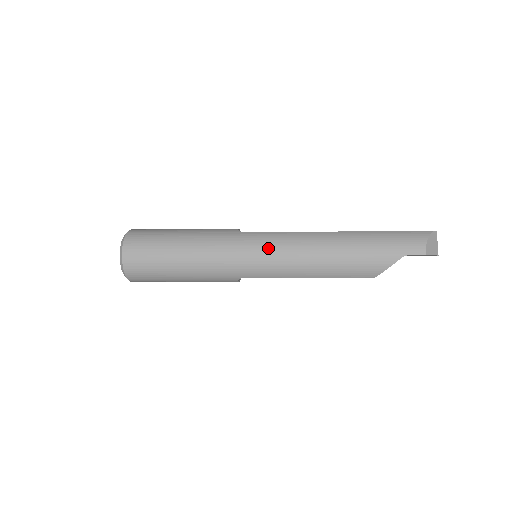
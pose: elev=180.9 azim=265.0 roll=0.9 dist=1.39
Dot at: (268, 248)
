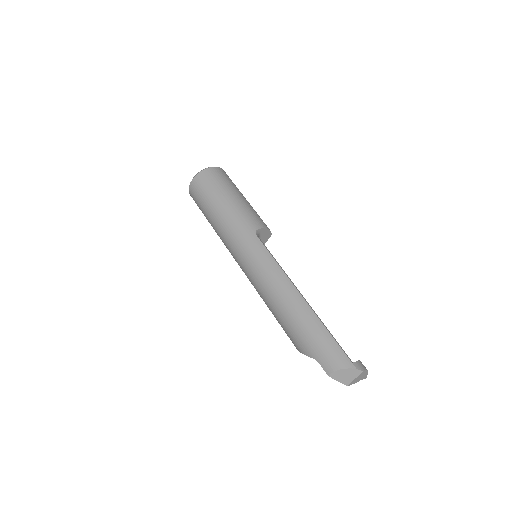
Dot at: (253, 261)
